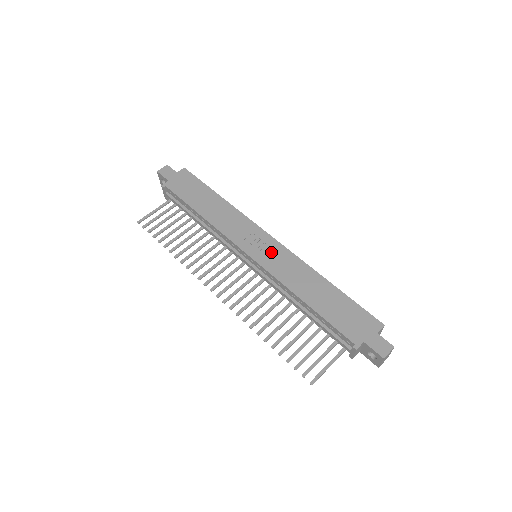
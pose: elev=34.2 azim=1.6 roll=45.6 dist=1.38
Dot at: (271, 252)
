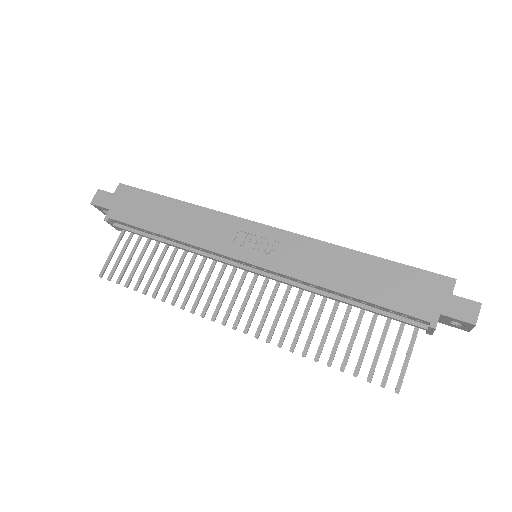
Dot at: (272, 245)
